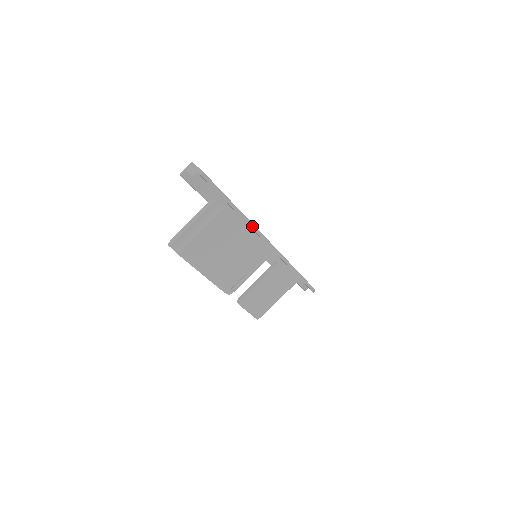
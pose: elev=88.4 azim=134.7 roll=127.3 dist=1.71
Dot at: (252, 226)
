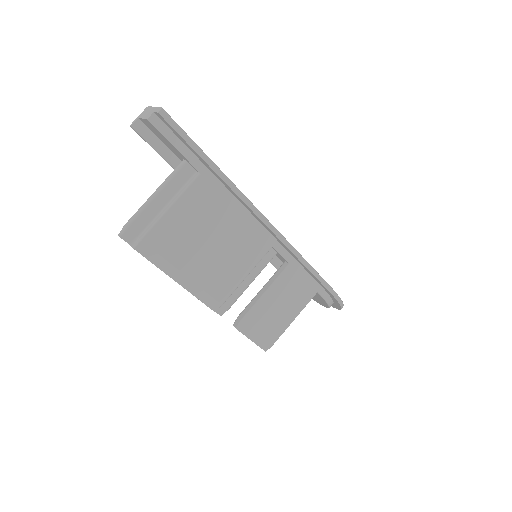
Dot at: (246, 201)
